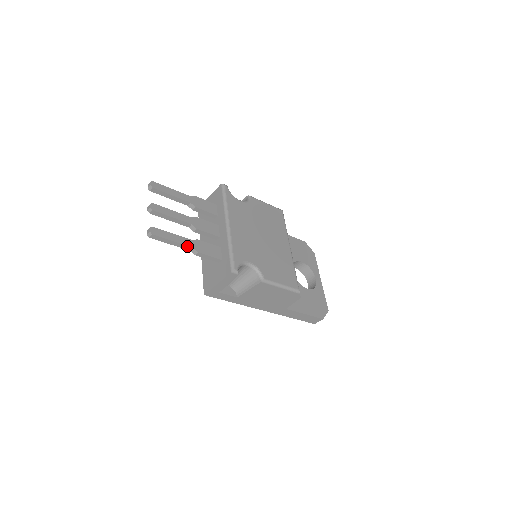
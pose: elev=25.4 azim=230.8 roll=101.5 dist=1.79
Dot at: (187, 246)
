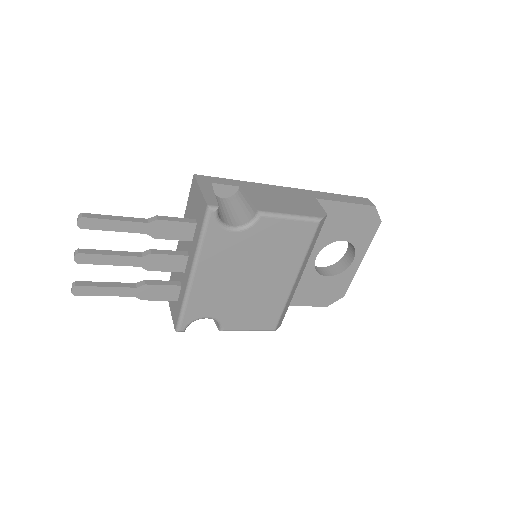
Dot at: (127, 296)
